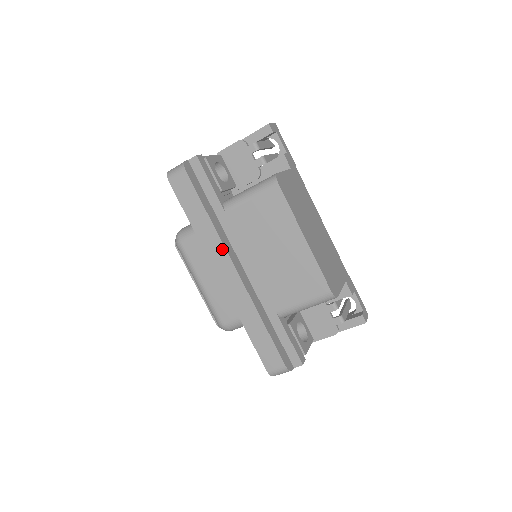
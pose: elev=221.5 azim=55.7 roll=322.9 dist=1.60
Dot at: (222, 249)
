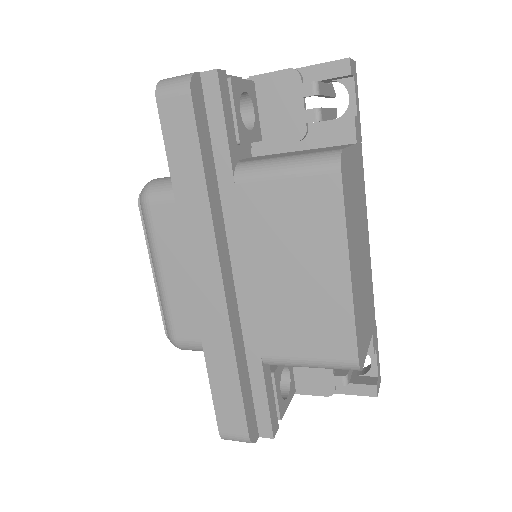
Dot at: (210, 241)
